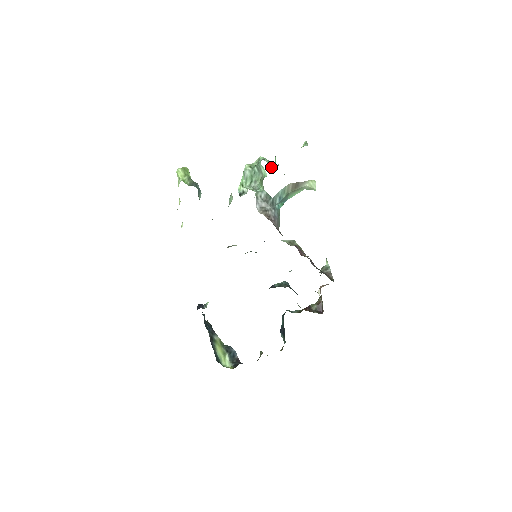
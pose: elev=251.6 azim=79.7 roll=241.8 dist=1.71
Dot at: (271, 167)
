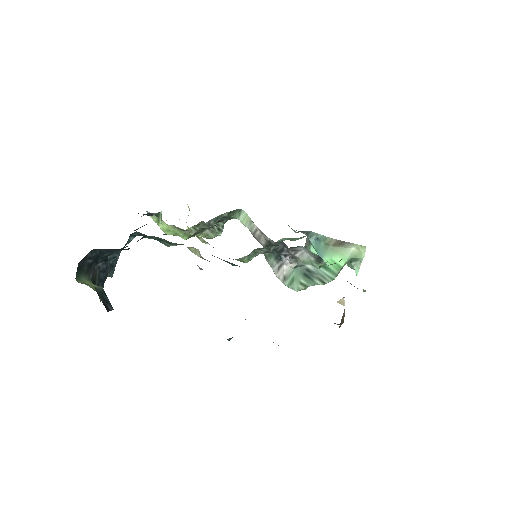
Dot at: occluded
